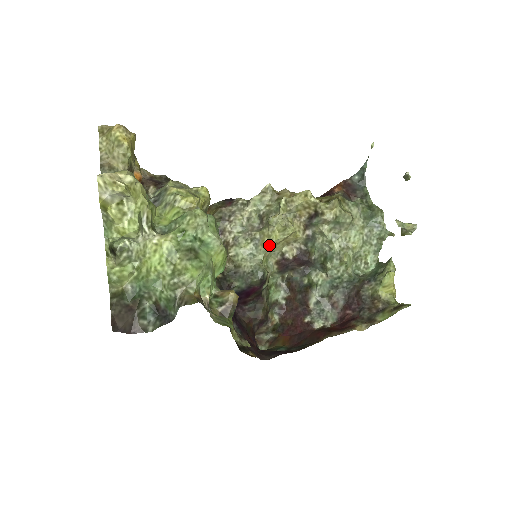
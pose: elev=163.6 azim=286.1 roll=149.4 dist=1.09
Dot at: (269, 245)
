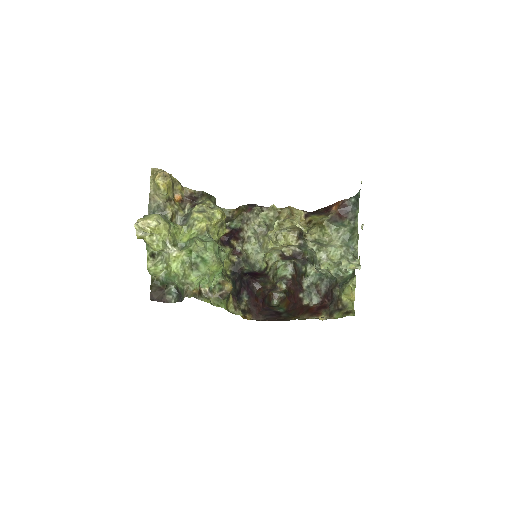
Dot at: (266, 250)
